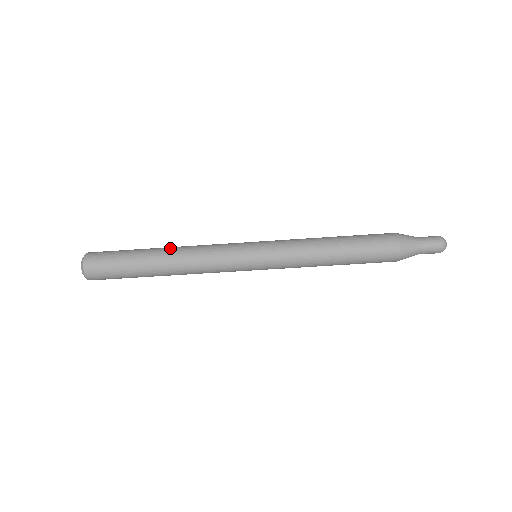
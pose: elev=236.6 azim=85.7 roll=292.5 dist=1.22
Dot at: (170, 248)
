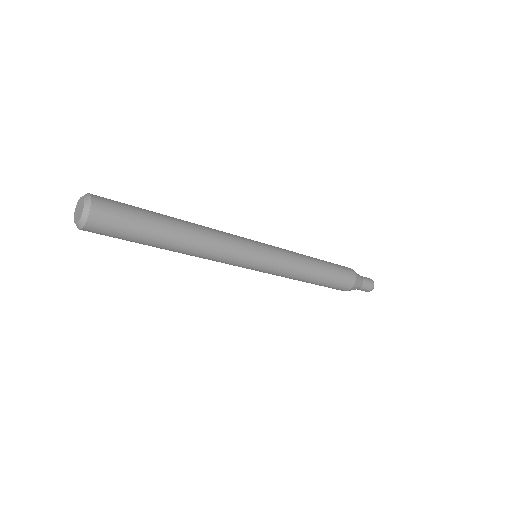
Dot at: (191, 232)
